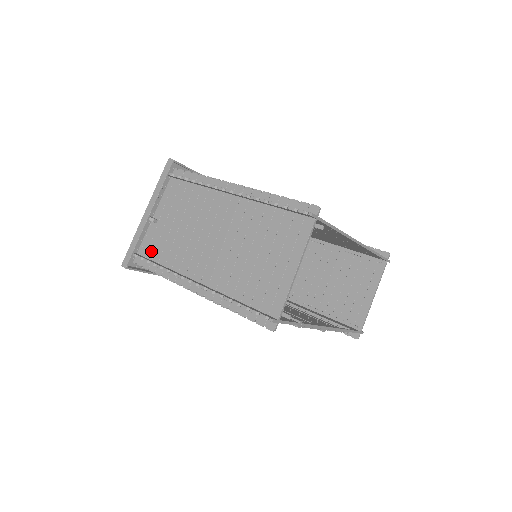
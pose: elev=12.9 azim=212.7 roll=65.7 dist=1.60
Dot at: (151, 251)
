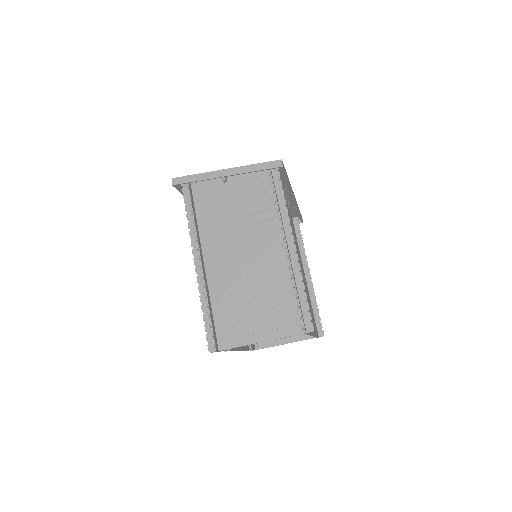
Dot at: (200, 195)
